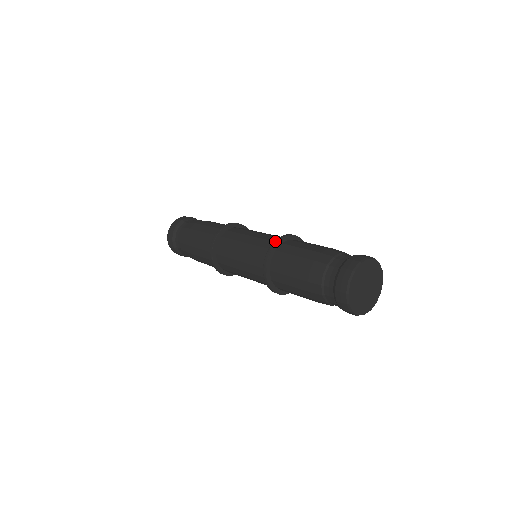
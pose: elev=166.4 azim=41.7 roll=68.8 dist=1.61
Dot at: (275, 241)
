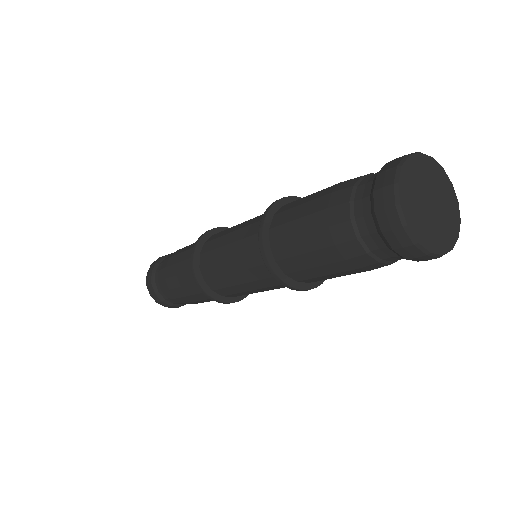
Dot at: (262, 216)
